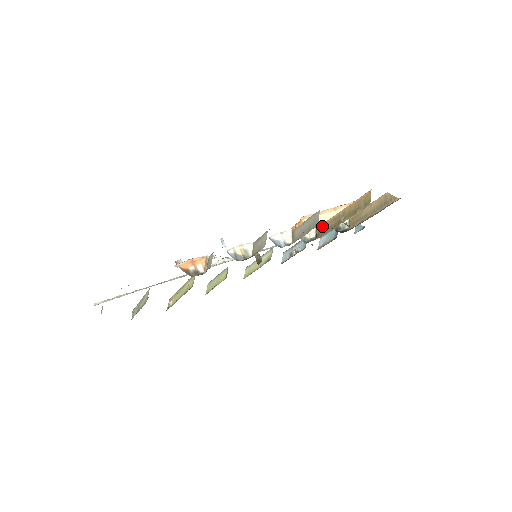
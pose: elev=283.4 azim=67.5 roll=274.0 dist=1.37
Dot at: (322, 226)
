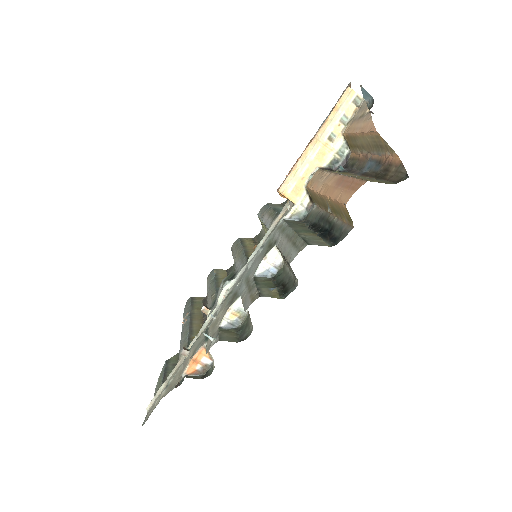
Dot at: (311, 192)
